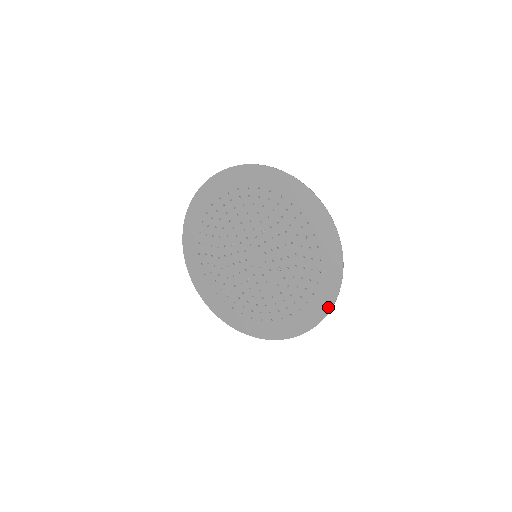
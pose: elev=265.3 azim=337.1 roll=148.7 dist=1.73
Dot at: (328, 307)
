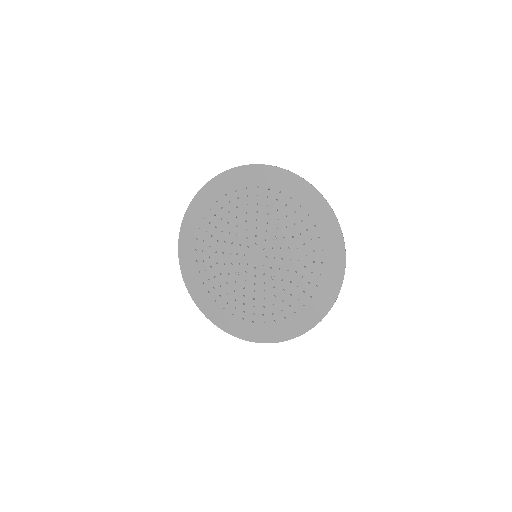
Dot at: (303, 330)
